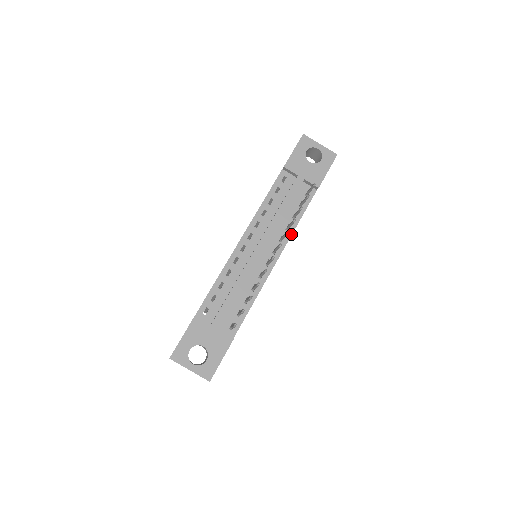
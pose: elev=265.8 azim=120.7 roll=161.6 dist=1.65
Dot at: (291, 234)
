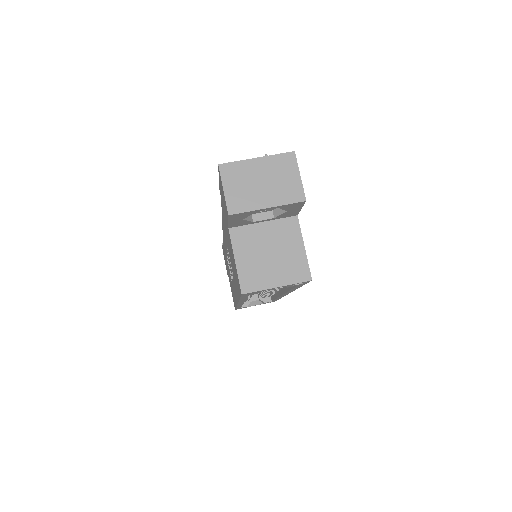
Dot at: occluded
